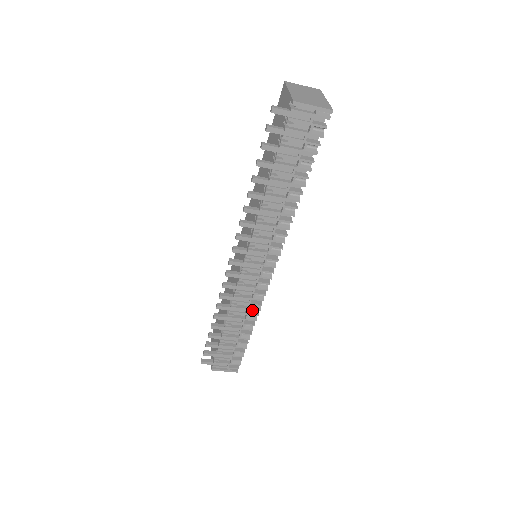
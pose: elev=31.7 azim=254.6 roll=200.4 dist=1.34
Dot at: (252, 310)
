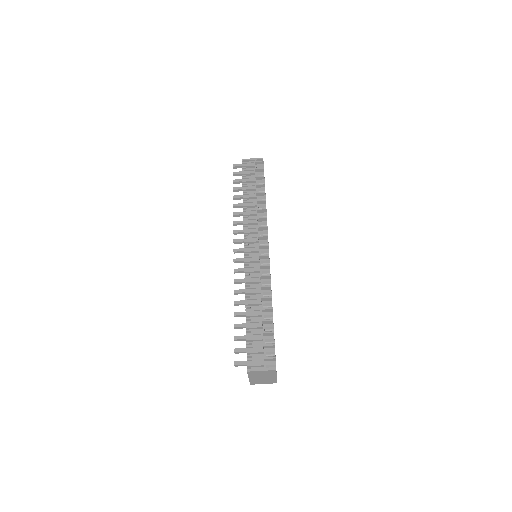
Dot at: (264, 287)
